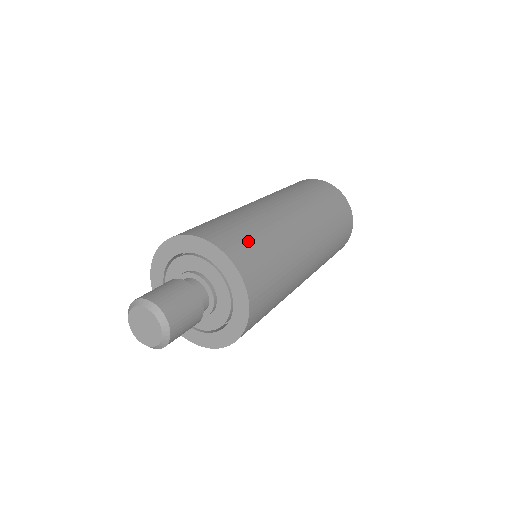
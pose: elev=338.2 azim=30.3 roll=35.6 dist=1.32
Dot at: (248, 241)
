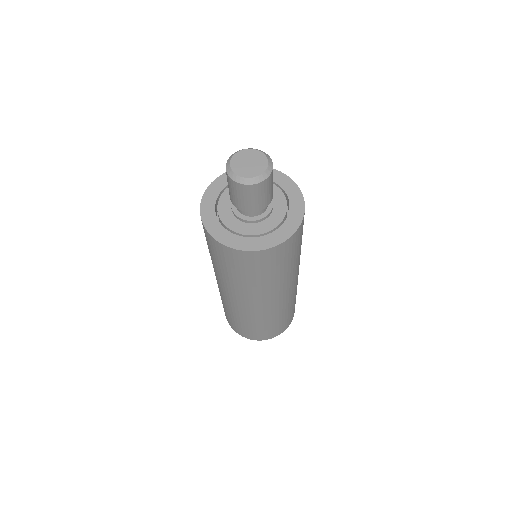
Dot at: occluded
